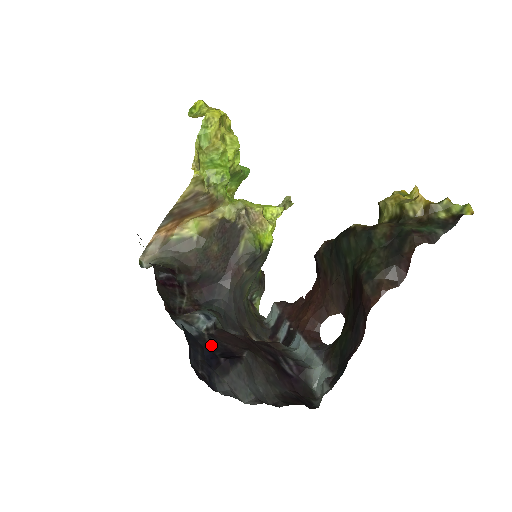
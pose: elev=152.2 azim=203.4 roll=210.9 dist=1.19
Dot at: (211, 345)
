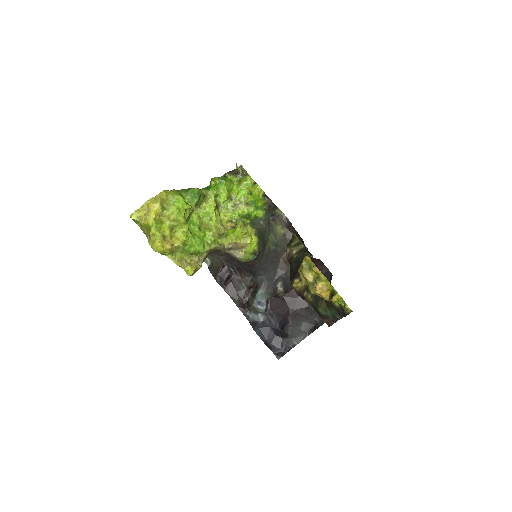
Dot at: (273, 321)
